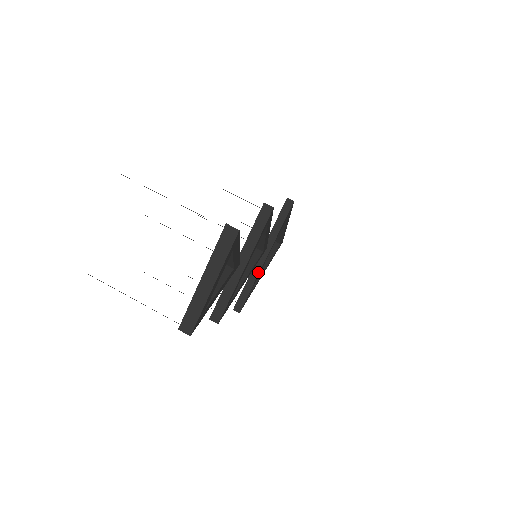
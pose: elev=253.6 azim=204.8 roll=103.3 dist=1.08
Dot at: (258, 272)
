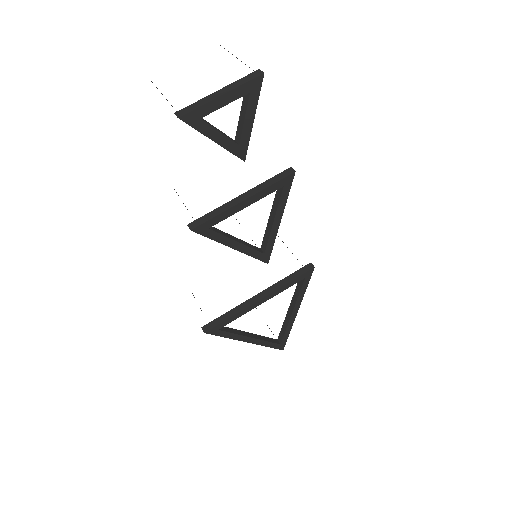
Dot at: (246, 306)
